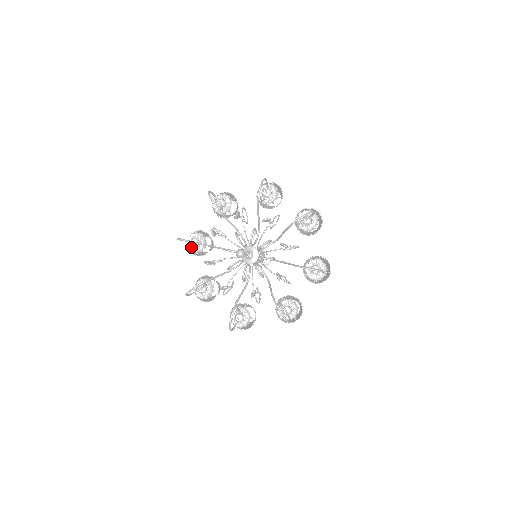
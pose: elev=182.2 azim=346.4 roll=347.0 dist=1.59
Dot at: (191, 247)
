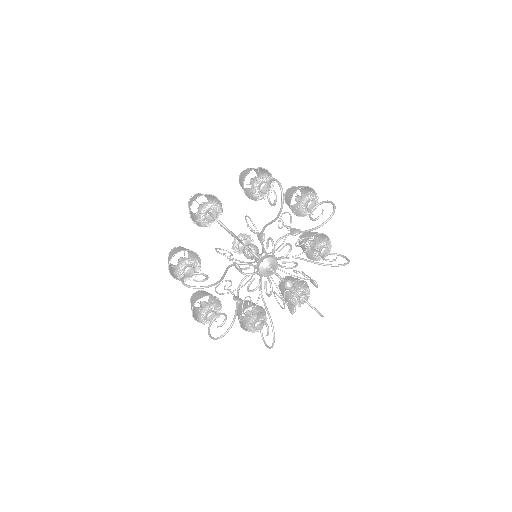
Dot at: (181, 276)
